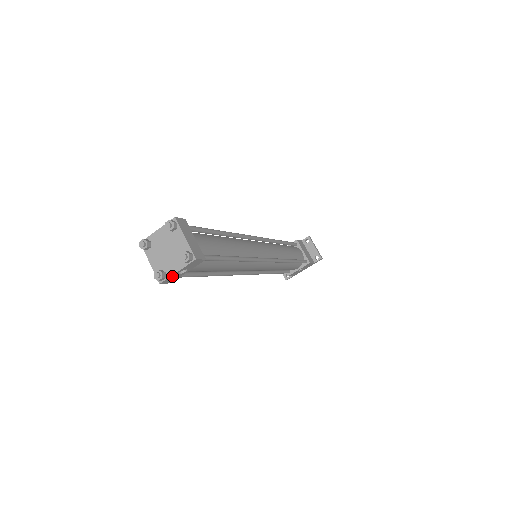
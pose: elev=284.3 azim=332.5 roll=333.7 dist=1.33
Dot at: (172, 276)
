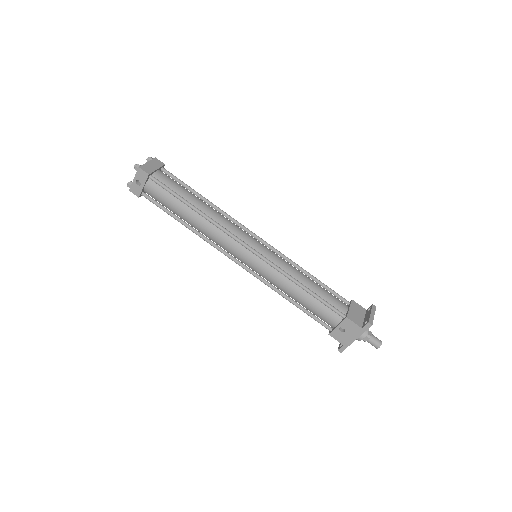
Dot at: (134, 185)
